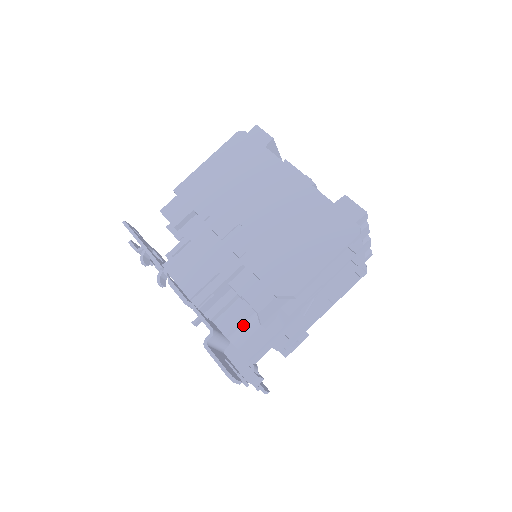
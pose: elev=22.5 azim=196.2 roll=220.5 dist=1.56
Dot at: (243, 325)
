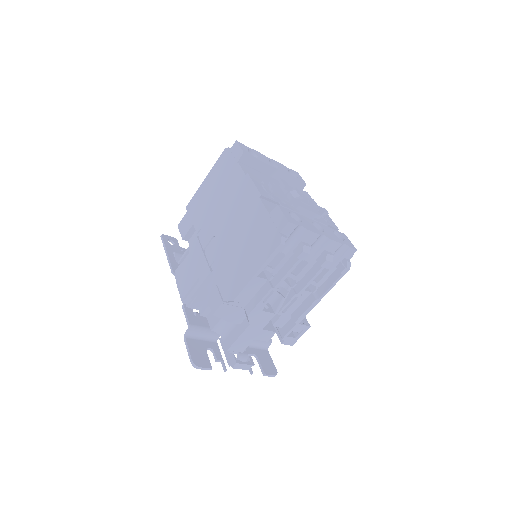
Dot at: (224, 320)
